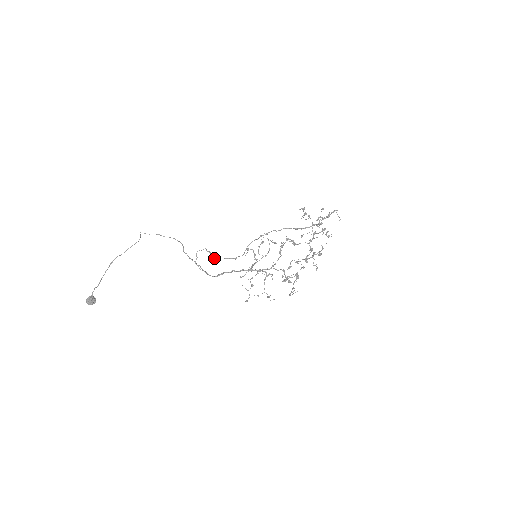
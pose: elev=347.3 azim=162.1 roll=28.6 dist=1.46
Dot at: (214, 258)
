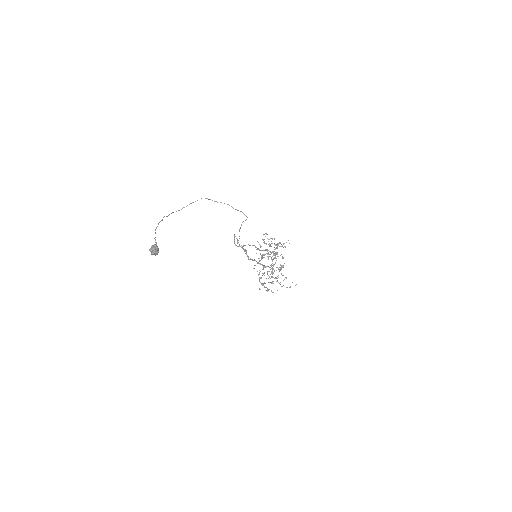
Dot at: (239, 246)
